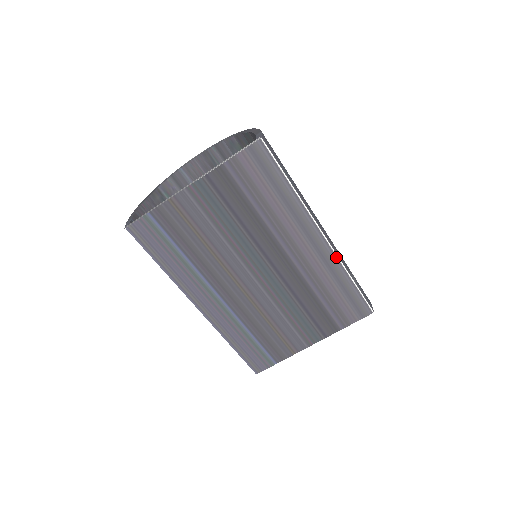
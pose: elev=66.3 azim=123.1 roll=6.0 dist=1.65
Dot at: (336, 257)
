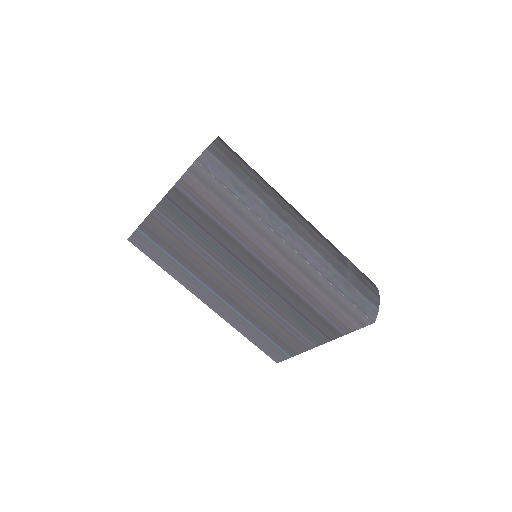
Dot at: (312, 267)
